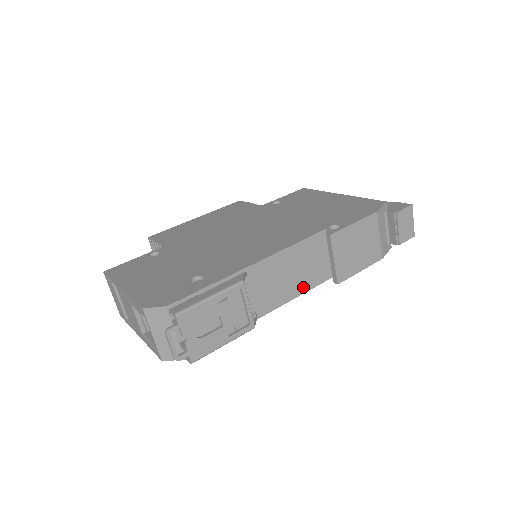
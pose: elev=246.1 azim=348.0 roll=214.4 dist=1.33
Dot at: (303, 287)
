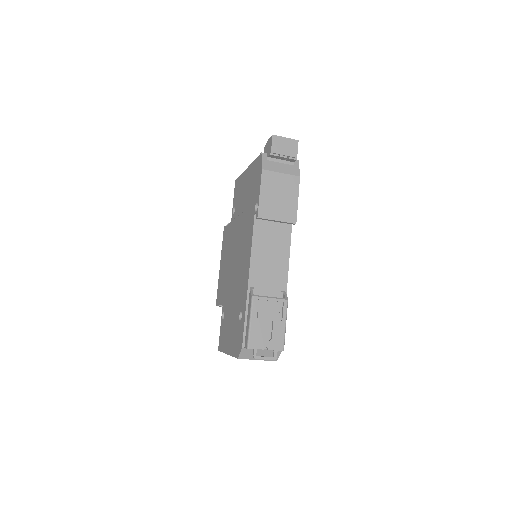
Dot at: (285, 248)
